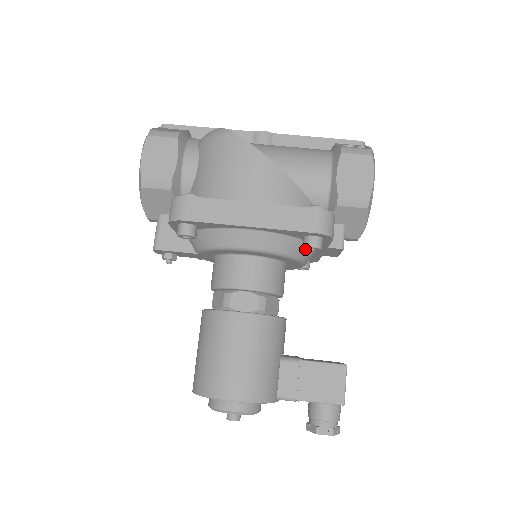
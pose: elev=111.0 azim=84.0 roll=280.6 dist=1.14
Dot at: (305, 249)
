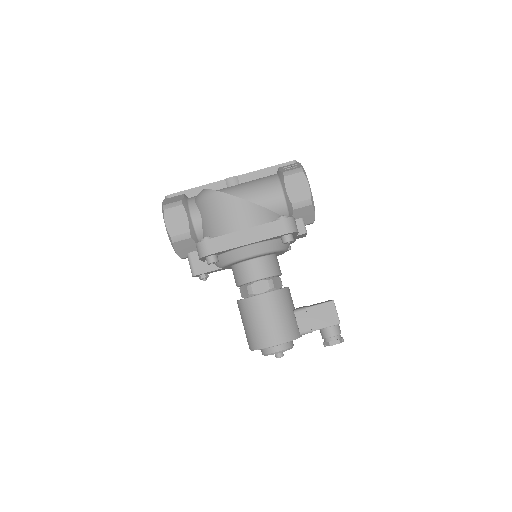
Dot at: occluded
